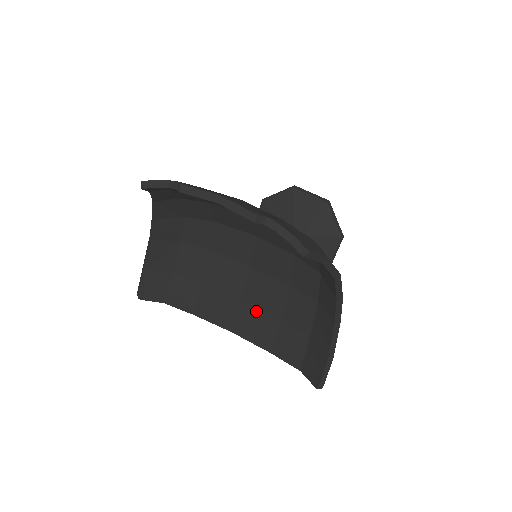
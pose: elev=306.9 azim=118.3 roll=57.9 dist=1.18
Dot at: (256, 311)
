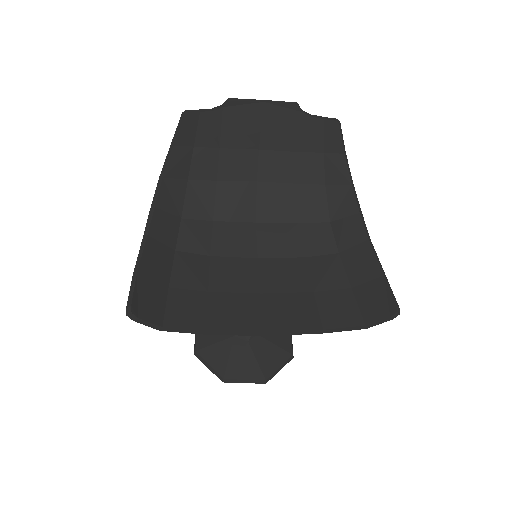
Dot at: (283, 296)
